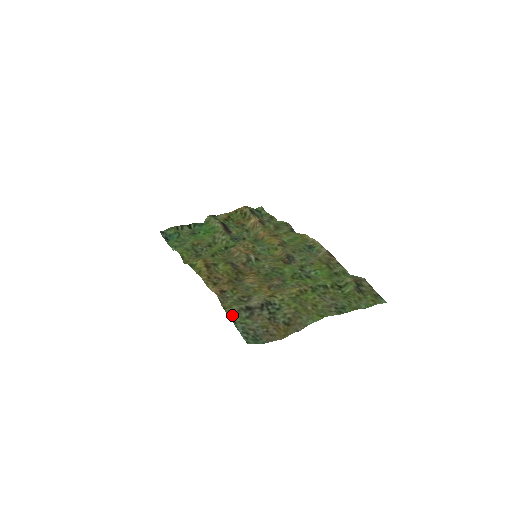
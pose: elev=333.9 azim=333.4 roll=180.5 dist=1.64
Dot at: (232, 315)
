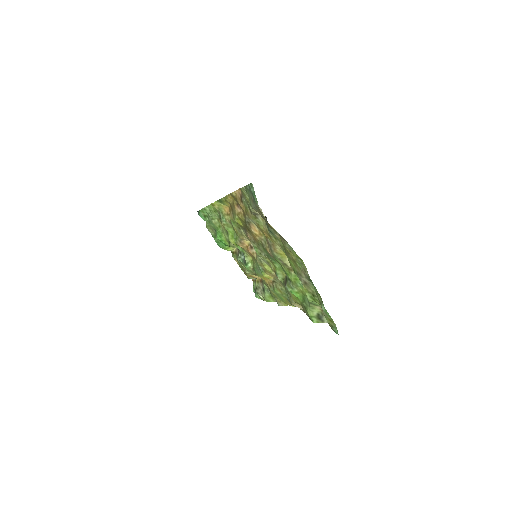
Dot at: (246, 189)
